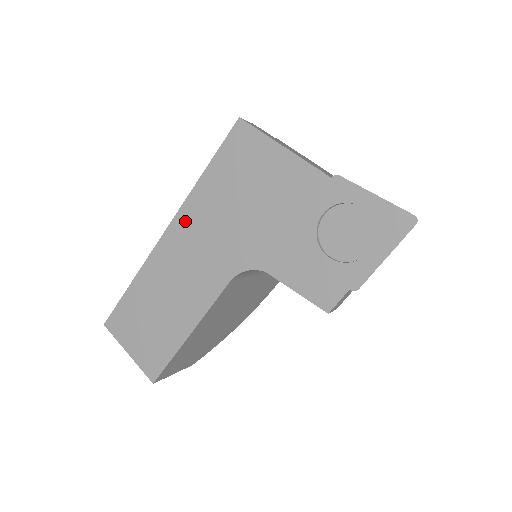
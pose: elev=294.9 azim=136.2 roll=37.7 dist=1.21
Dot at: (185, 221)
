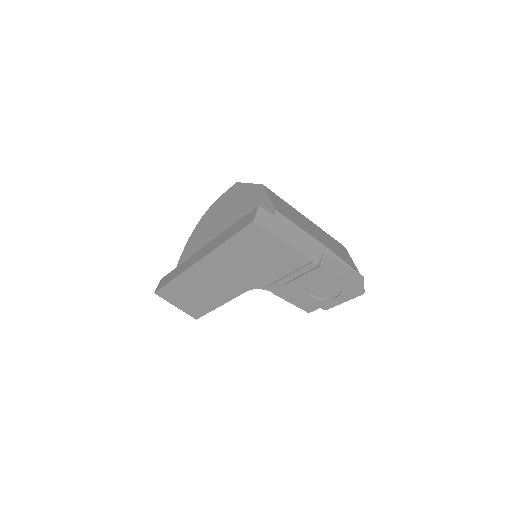
Dot at: (213, 261)
